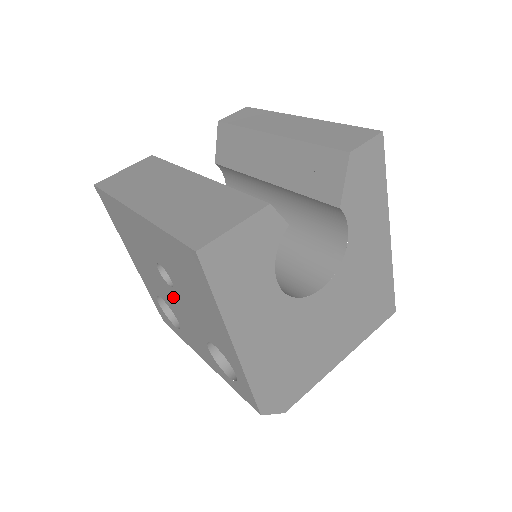
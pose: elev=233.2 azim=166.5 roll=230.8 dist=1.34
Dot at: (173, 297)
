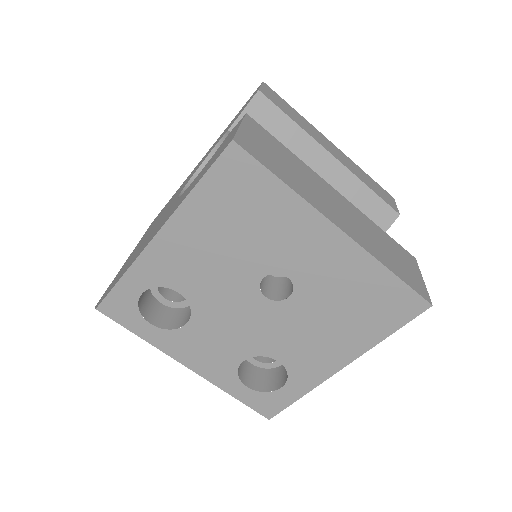
Dot at: (246, 306)
